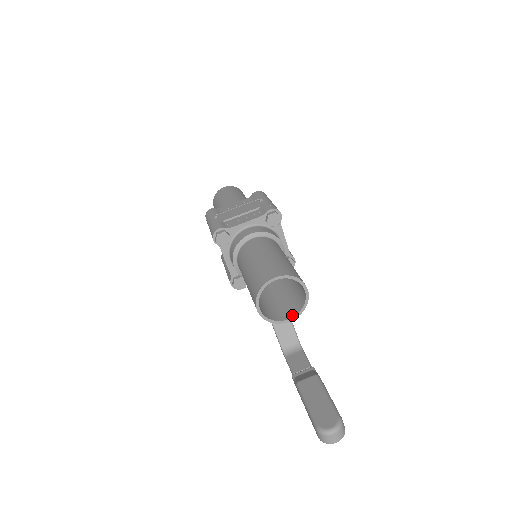
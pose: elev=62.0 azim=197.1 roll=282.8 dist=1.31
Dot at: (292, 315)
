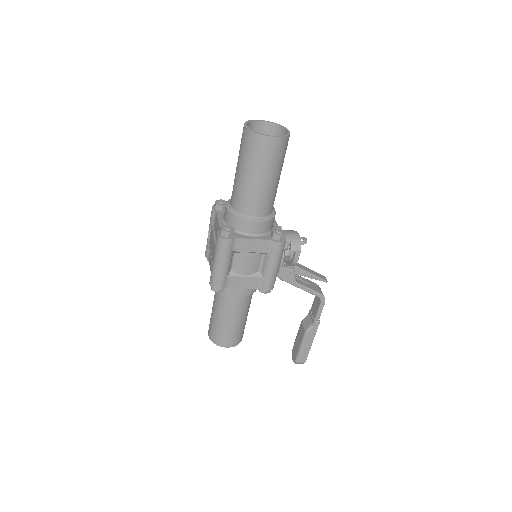
Dot at: occluded
